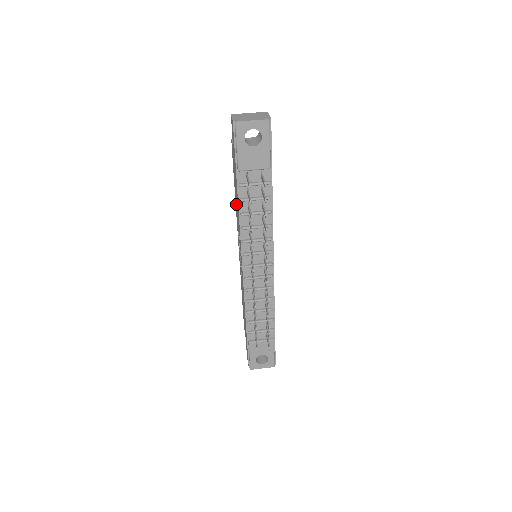
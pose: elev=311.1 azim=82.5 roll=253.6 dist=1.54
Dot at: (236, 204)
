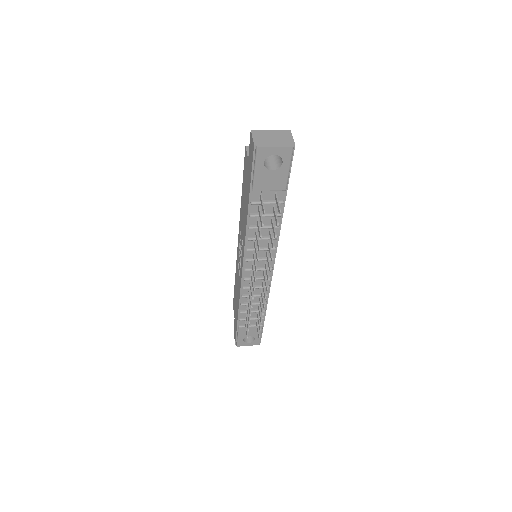
Dot at: (242, 209)
